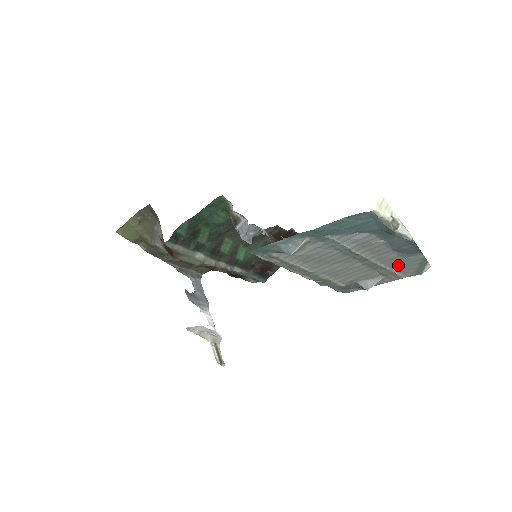
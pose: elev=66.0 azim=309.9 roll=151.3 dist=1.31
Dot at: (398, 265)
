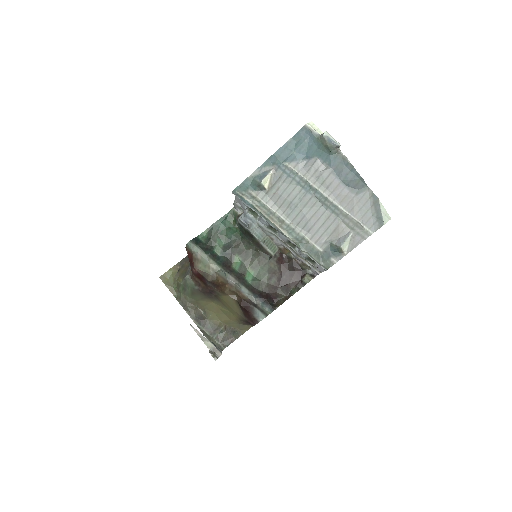
Dot at: (356, 209)
